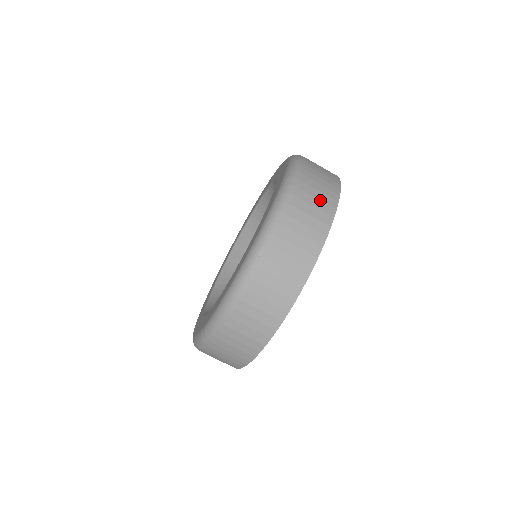
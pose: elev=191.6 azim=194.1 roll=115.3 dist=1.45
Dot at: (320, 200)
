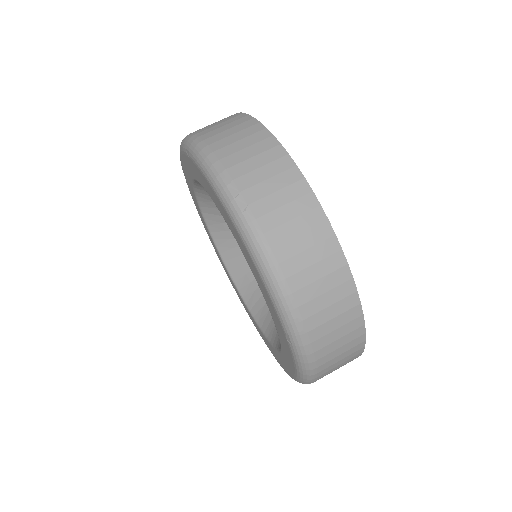
Dot at: (228, 124)
